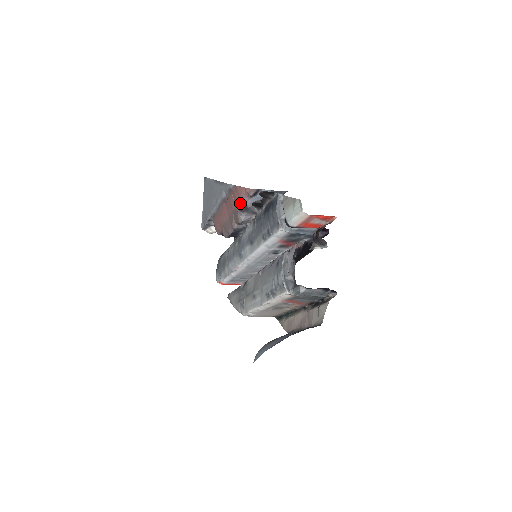
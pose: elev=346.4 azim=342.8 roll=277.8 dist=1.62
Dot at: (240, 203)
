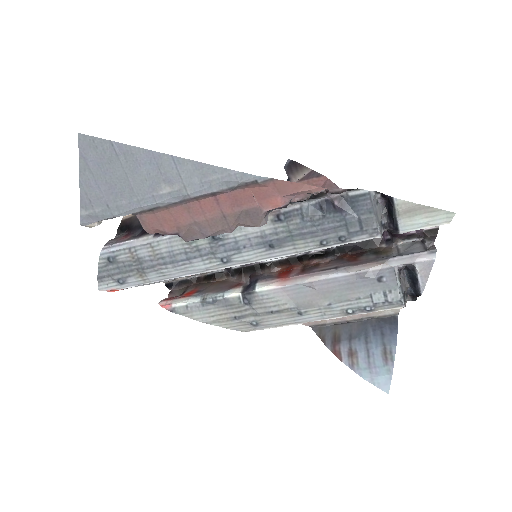
Dot at: (277, 202)
